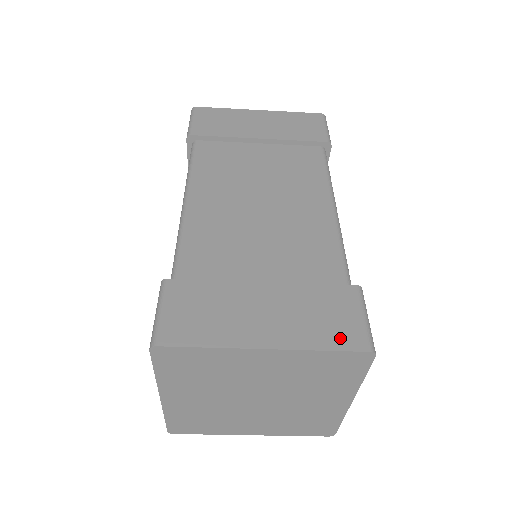
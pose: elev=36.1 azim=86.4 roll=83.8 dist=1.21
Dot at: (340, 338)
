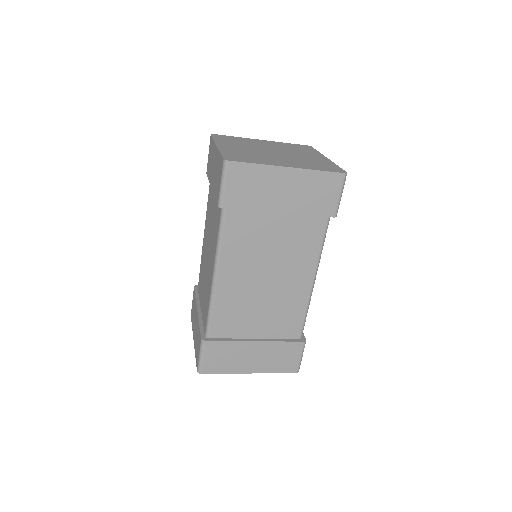
Dot at: (285, 368)
